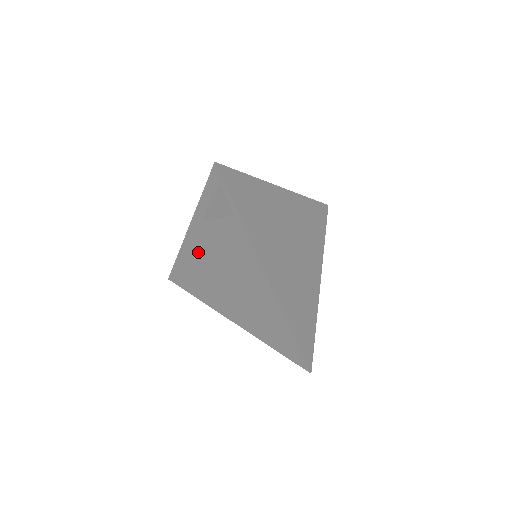
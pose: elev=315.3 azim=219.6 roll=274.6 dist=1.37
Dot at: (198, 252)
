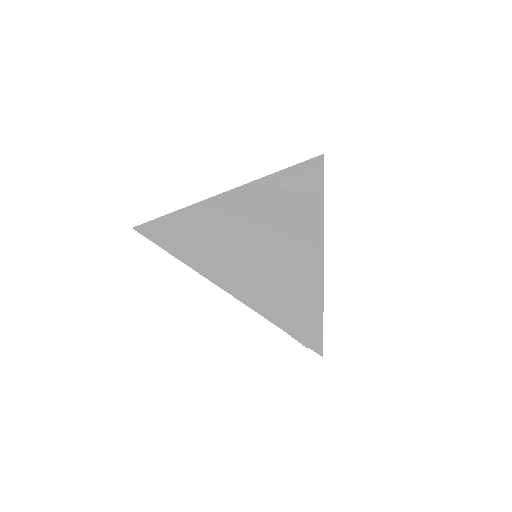
Dot at: occluded
